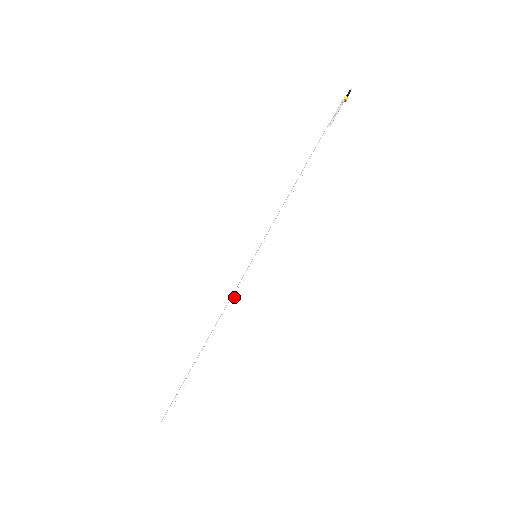
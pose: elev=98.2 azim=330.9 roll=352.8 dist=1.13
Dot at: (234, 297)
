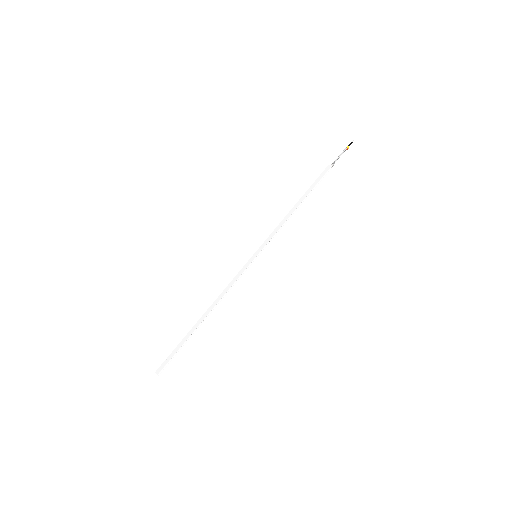
Dot at: occluded
